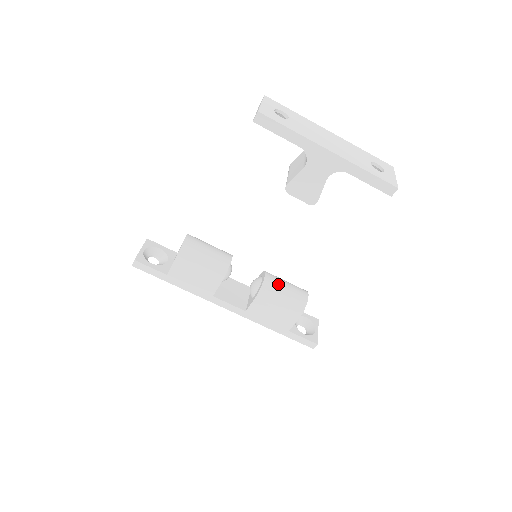
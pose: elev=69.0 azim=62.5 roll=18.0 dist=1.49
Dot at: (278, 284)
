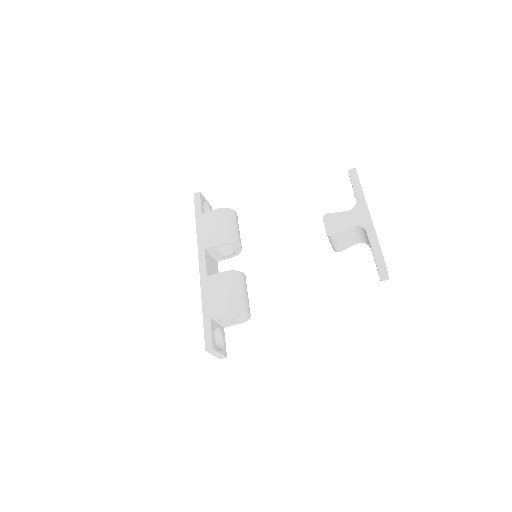
Dot at: (245, 285)
